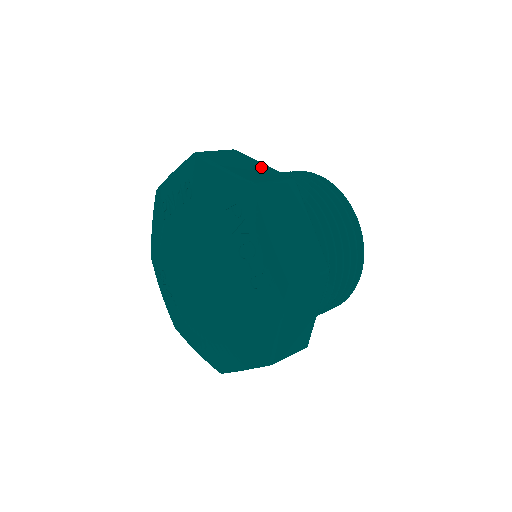
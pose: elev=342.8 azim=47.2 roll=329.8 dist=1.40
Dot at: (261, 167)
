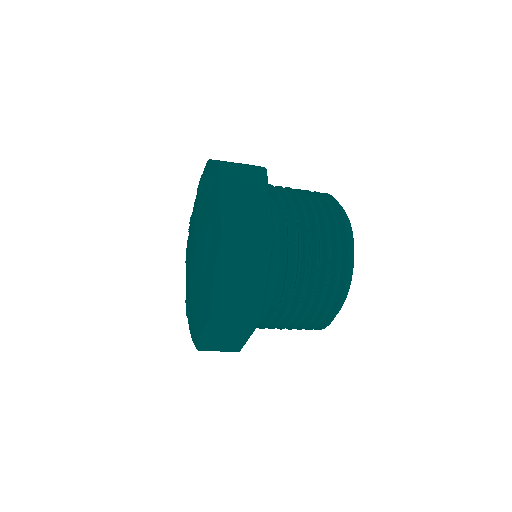
Dot at: occluded
